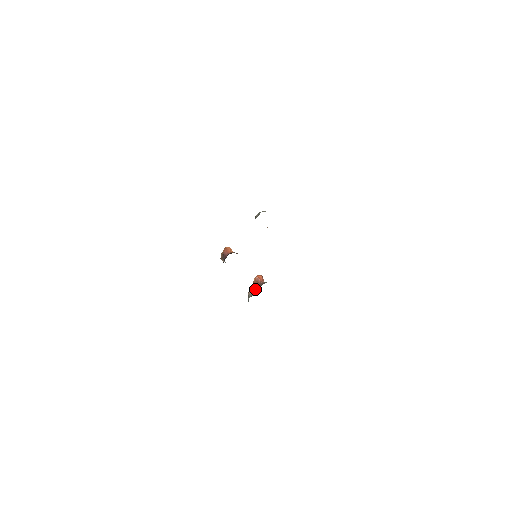
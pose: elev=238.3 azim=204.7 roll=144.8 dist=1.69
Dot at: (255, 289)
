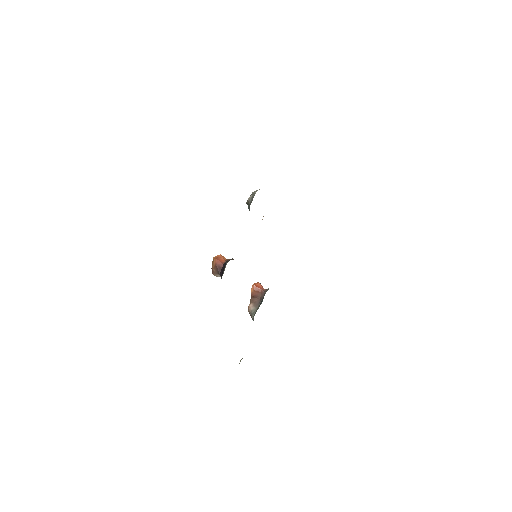
Dot at: (256, 302)
